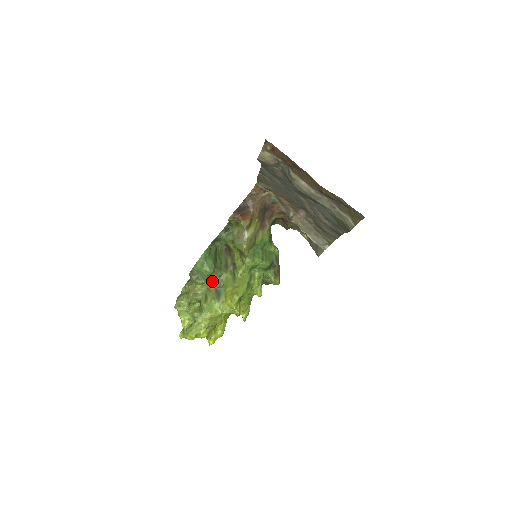
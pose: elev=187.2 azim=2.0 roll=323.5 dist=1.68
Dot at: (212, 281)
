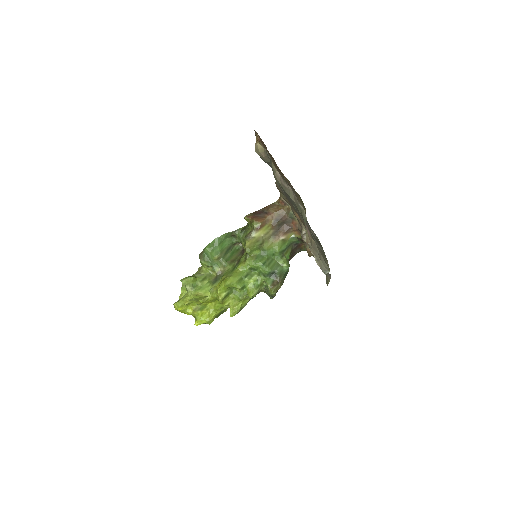
Dot at: (216, 268)
